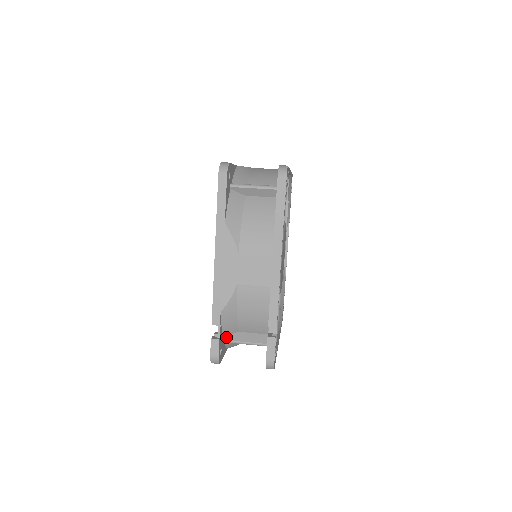
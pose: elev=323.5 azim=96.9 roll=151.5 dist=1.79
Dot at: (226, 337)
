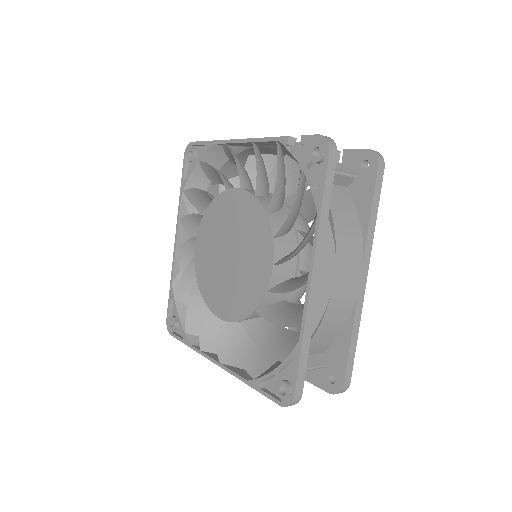
Dot at: occluded
